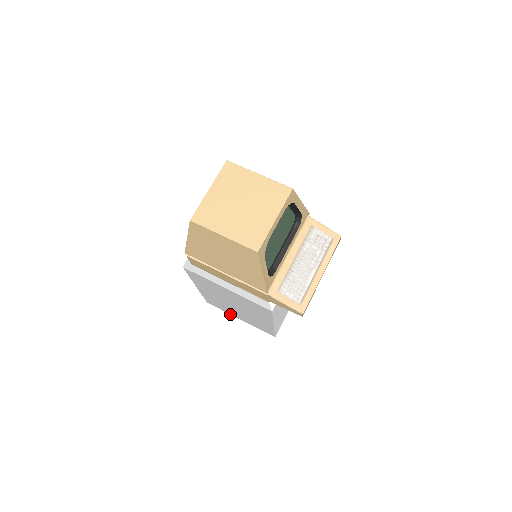
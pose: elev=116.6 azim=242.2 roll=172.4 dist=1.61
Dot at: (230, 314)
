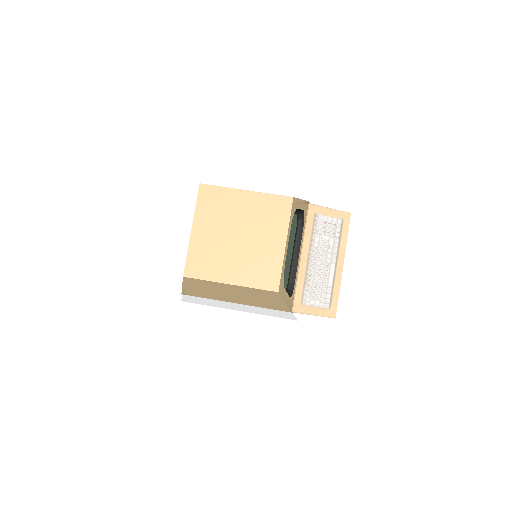
Dot at: occluded
